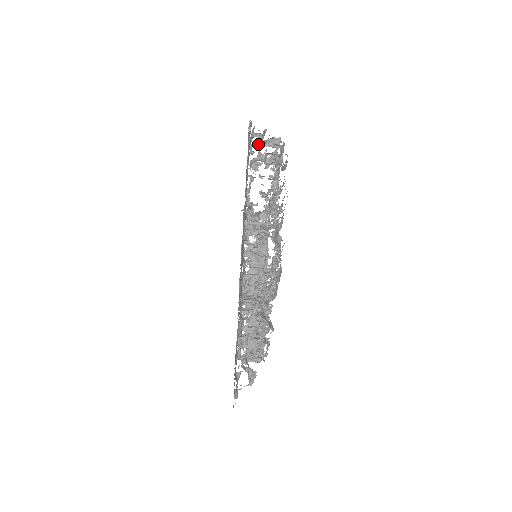
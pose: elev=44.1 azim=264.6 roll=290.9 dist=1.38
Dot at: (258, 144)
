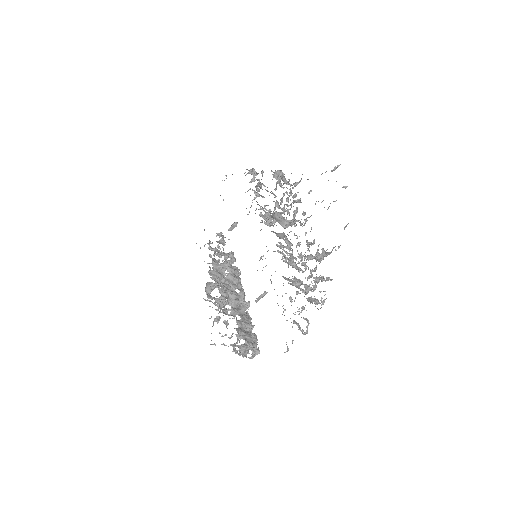
Dot at: (262, 175)
